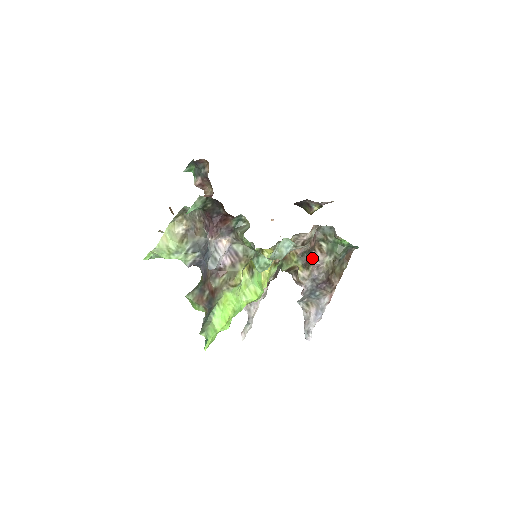
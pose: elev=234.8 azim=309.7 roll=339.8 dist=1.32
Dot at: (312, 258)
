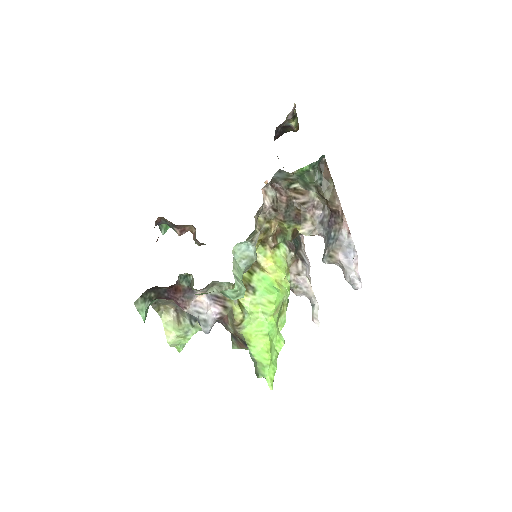
Dot at: (300, 206)
